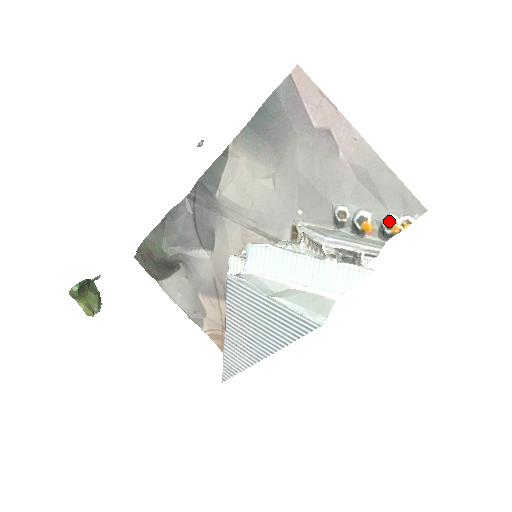
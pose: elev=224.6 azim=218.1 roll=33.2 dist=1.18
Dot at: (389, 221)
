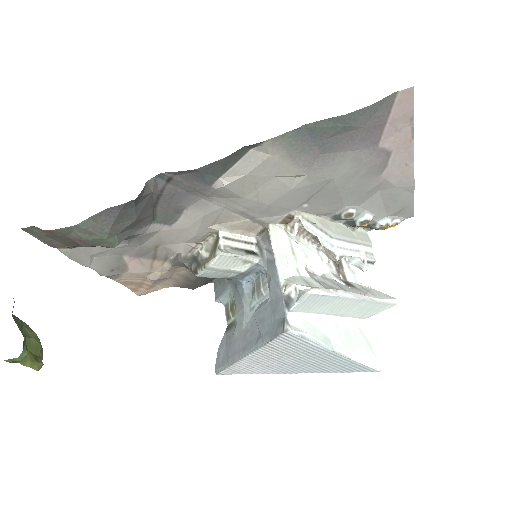
Dot at: (386, 225)
